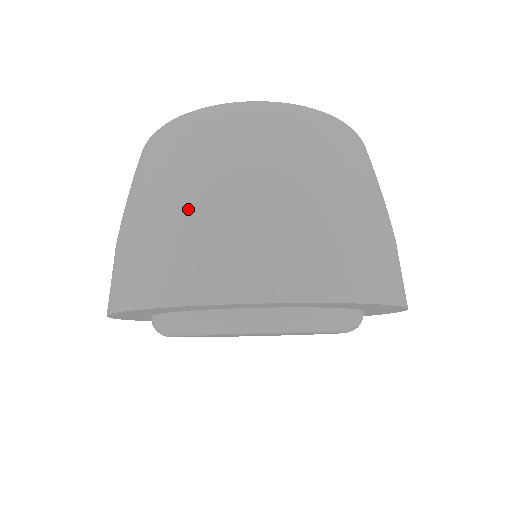
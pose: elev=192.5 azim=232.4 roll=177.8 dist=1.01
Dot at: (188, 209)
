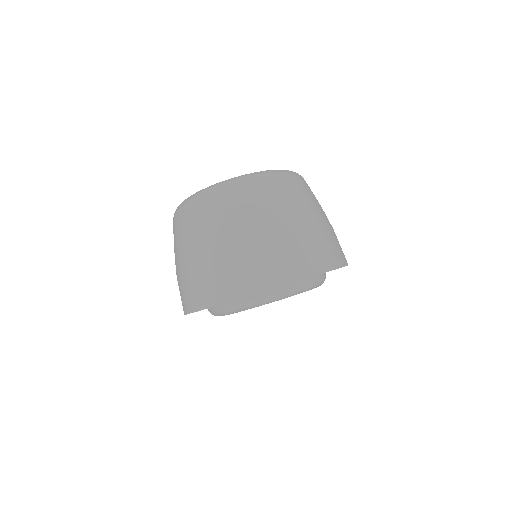
Dot at: (212, 253)
